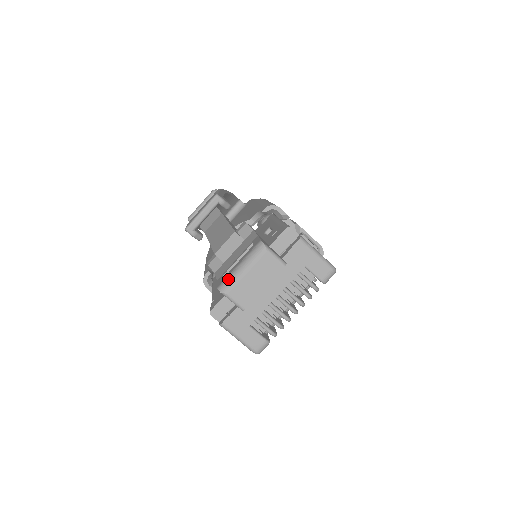
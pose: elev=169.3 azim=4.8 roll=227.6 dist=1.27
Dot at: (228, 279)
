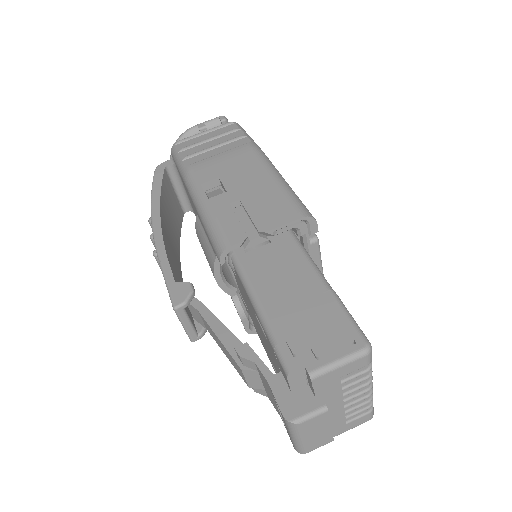
Dot at: (296, 447)
